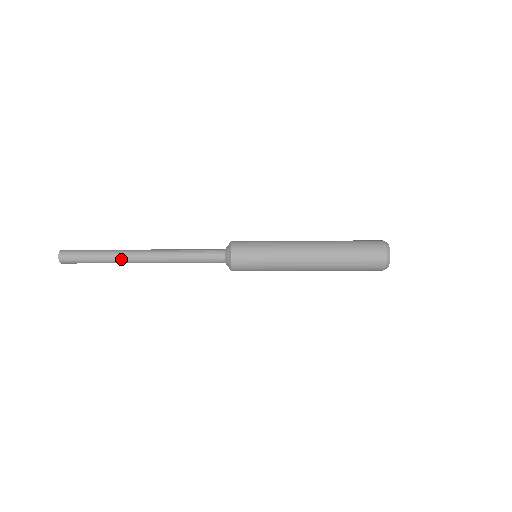
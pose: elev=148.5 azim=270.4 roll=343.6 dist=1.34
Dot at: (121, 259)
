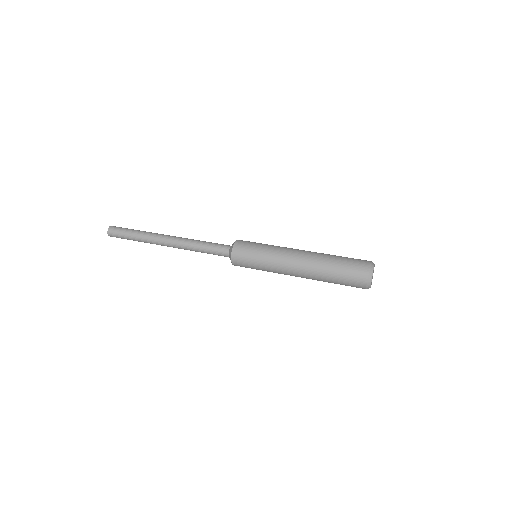
Dot at: (151, 238)
